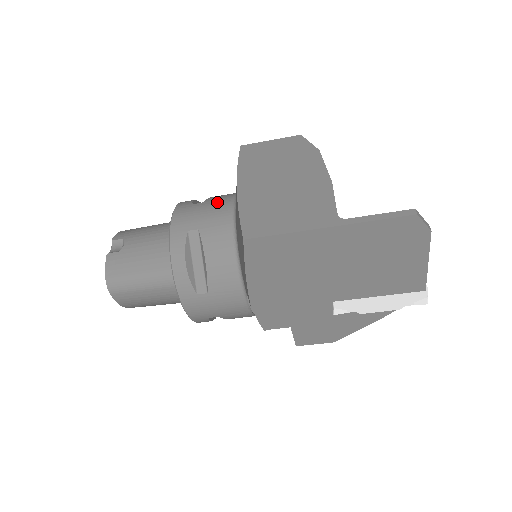
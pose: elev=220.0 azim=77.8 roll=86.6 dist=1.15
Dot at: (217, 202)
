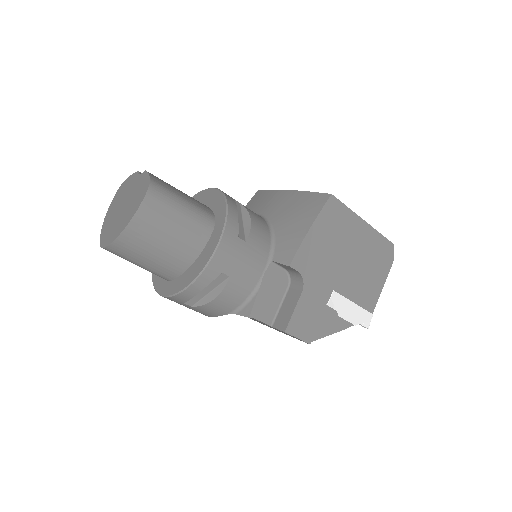
Dot at: occluded
